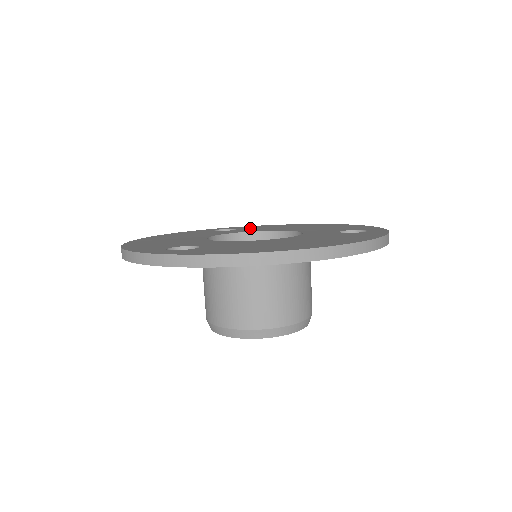
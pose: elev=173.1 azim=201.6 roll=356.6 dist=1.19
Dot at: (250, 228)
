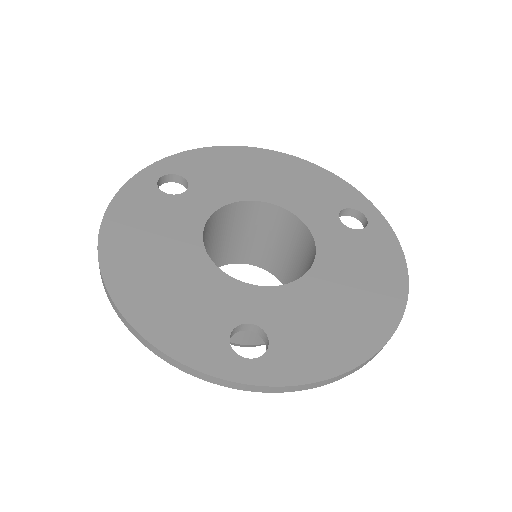
Dot at: (202, 176)
